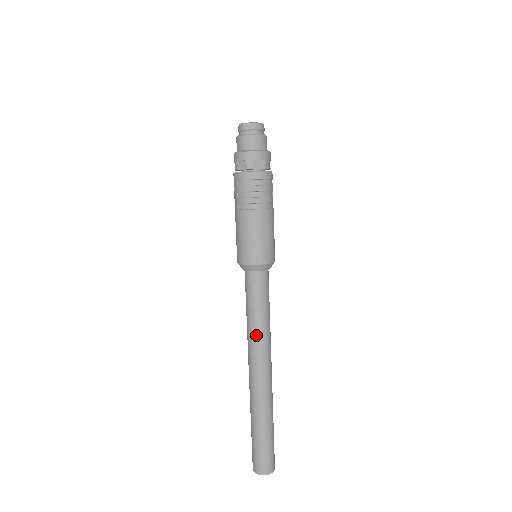
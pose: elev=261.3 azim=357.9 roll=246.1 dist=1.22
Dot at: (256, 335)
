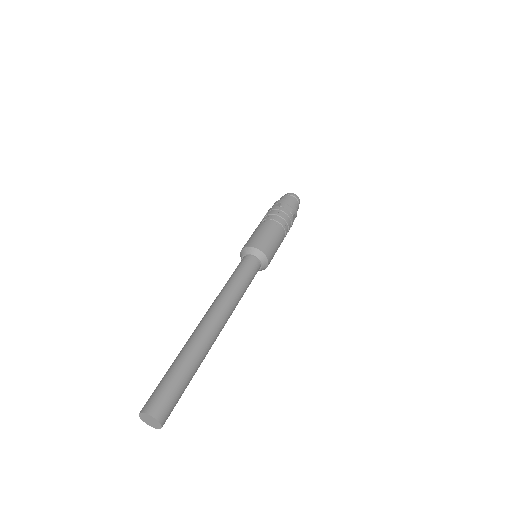
Dot at: (226, 293)
